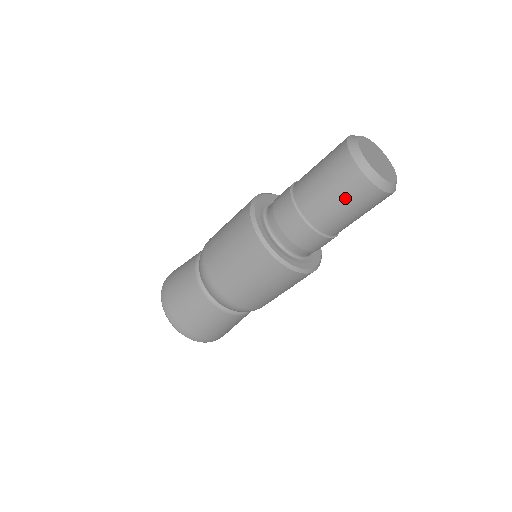
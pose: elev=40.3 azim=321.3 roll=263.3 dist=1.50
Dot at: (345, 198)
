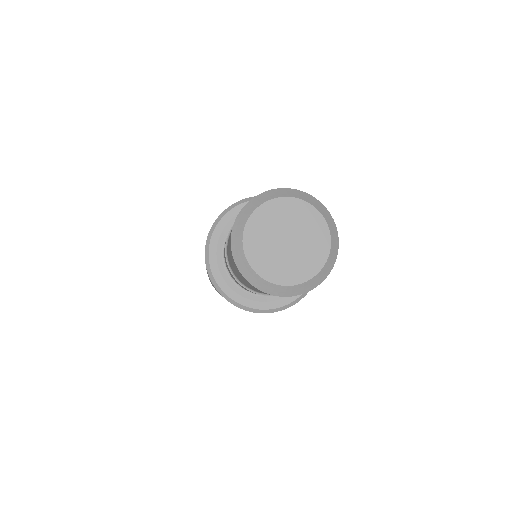
Dot at: occluded
